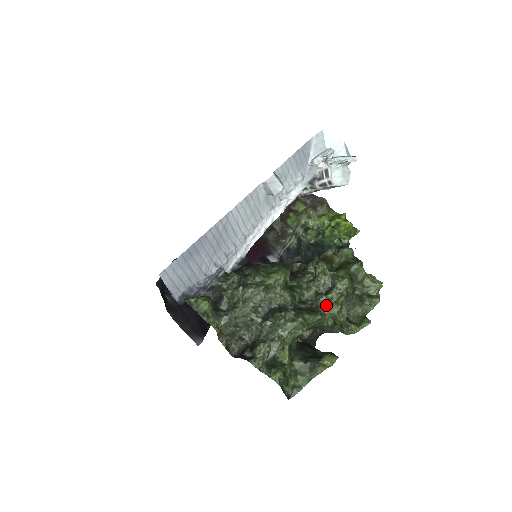
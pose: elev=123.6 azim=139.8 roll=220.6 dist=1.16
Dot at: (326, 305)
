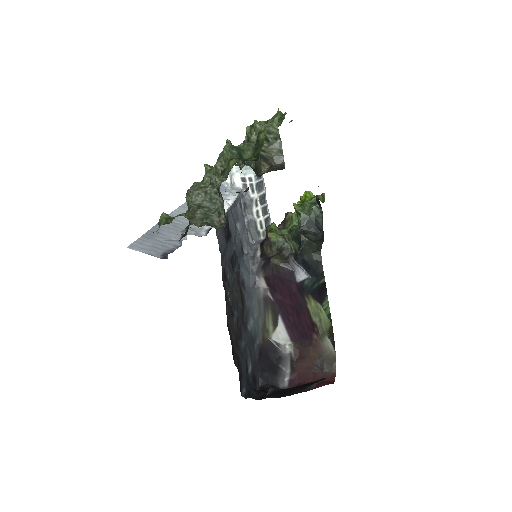
Dot at: occluded
